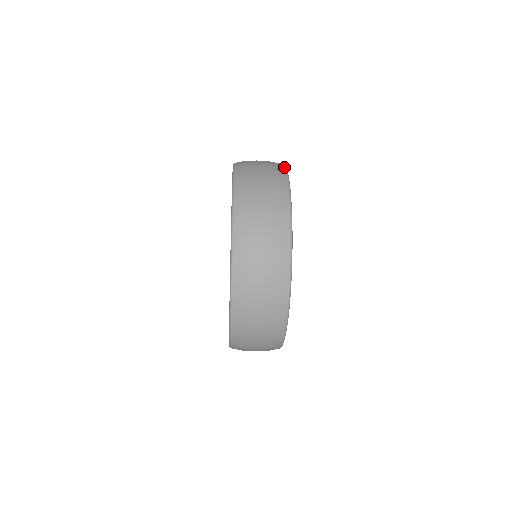
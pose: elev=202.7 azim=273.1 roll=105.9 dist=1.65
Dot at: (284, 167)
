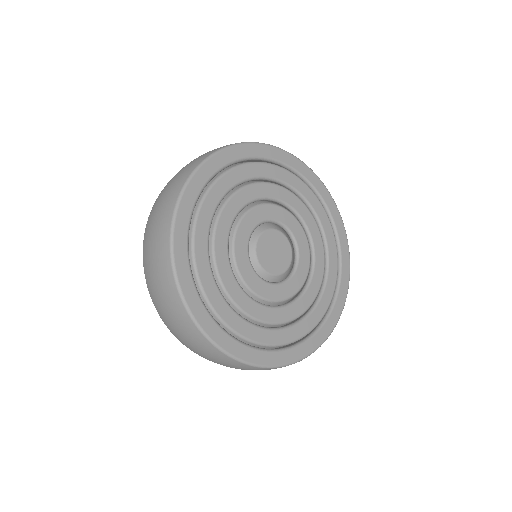
Dot at: (264, 143)
